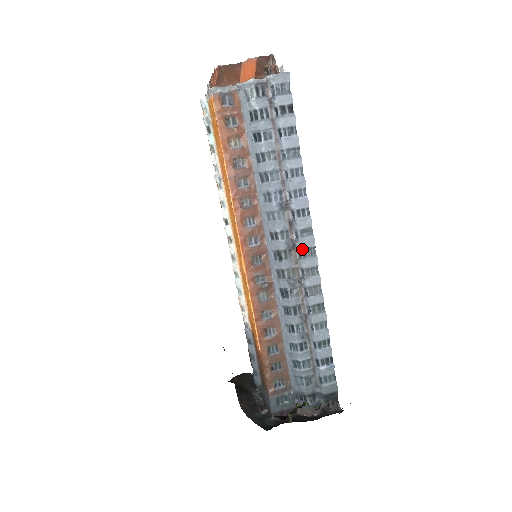
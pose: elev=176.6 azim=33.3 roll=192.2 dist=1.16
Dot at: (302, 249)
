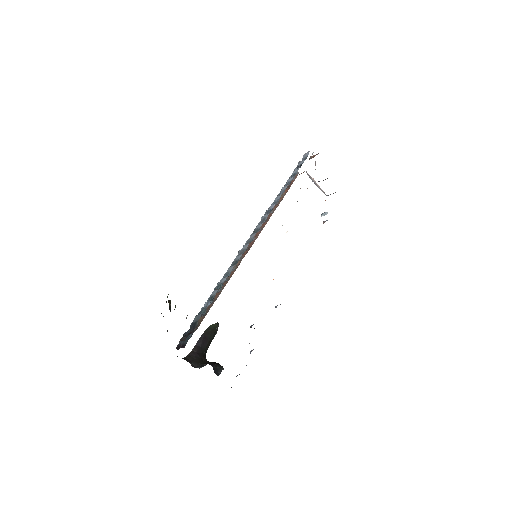
Dot at: (255, 230)
